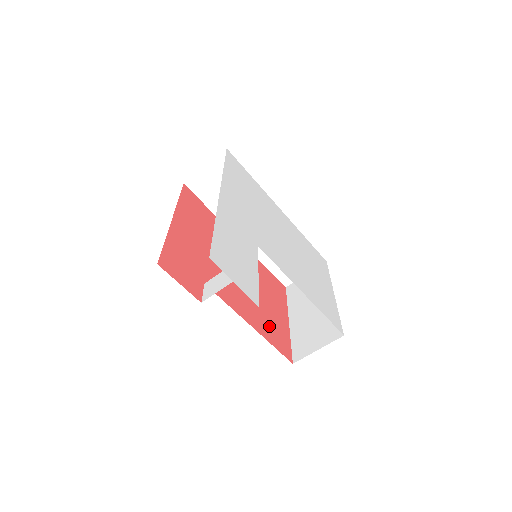
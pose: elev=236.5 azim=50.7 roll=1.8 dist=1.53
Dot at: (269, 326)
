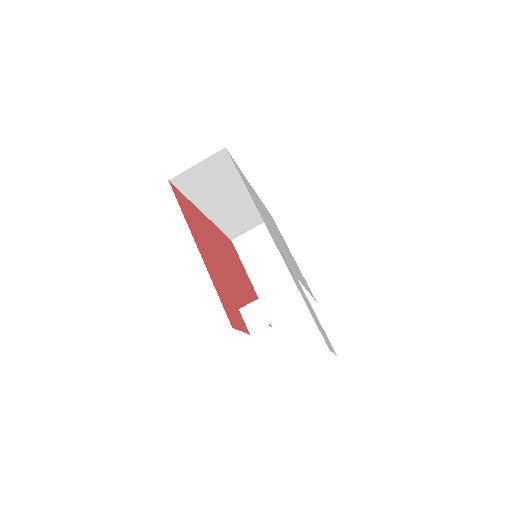
Dot at: occluded
